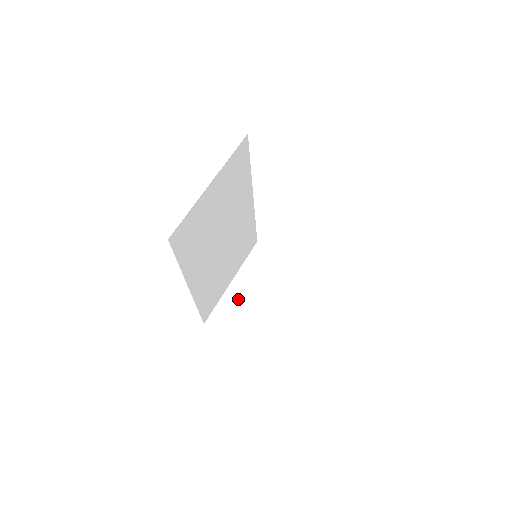
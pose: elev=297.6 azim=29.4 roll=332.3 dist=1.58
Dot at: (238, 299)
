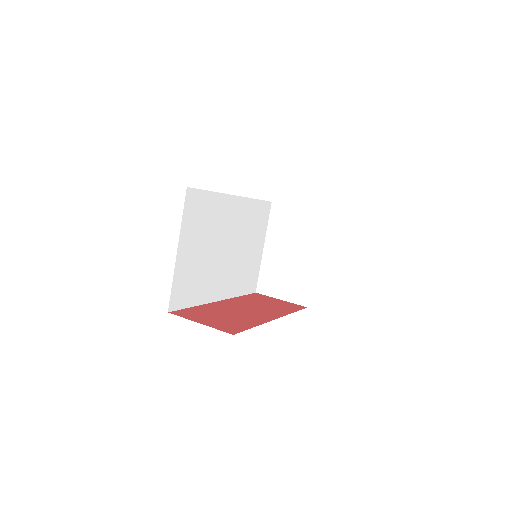
Dot at: (274, 263)
